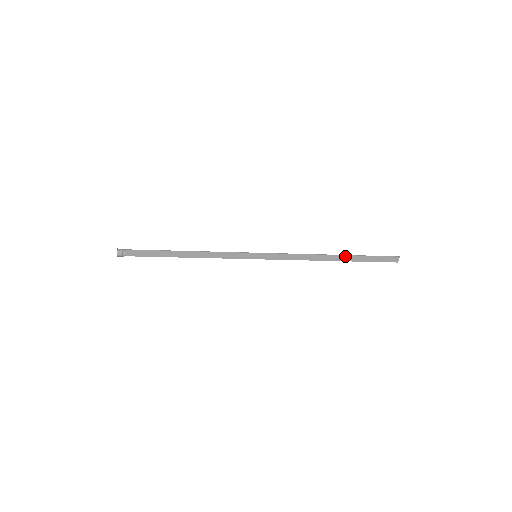
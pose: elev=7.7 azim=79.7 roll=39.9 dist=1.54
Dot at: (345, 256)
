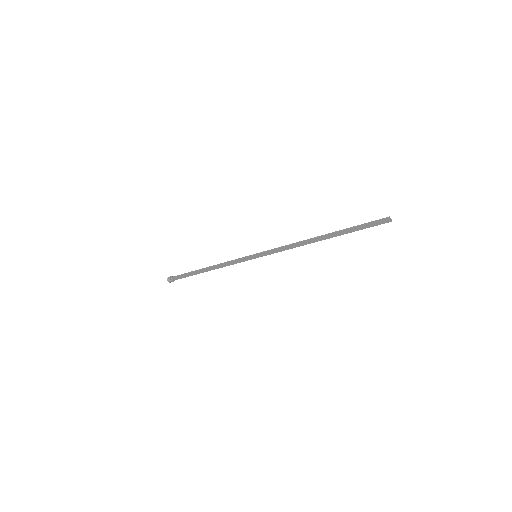
Dot at: (331, 234)
